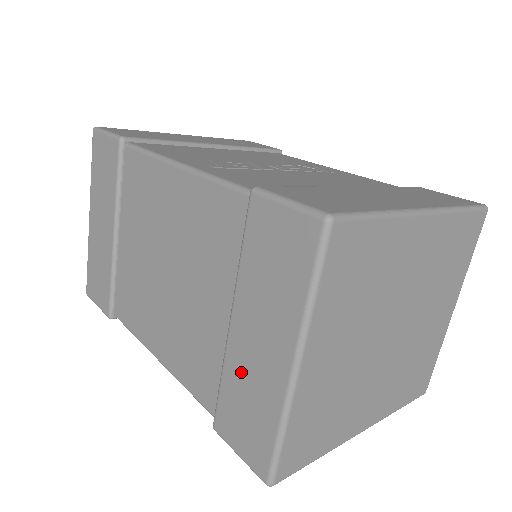
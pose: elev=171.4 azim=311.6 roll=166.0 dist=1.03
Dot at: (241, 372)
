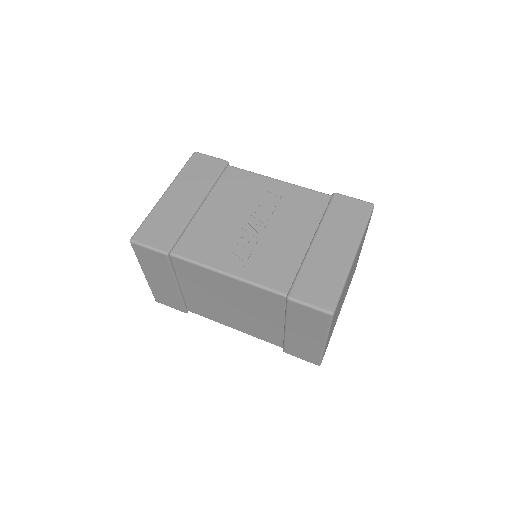
Dot at: (296, 342)
